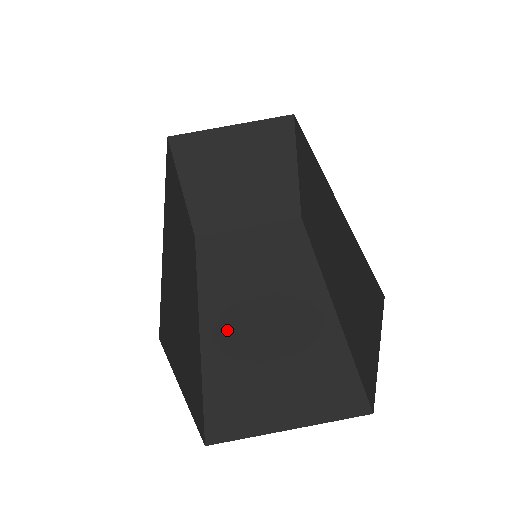
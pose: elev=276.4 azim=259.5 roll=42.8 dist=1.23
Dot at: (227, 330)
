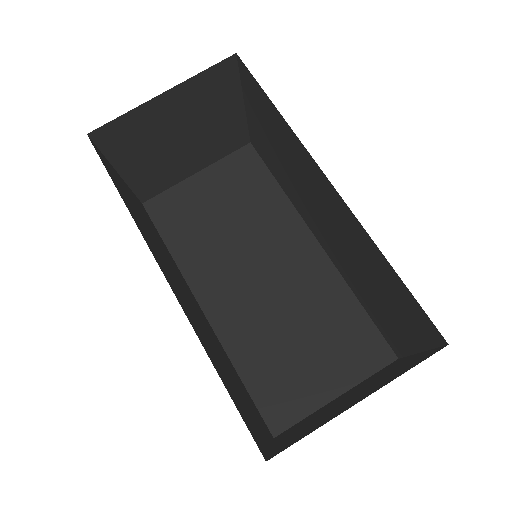
Dot at: (238, 316)
